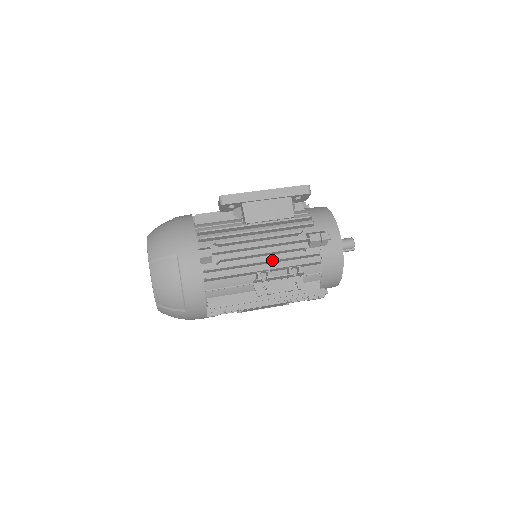
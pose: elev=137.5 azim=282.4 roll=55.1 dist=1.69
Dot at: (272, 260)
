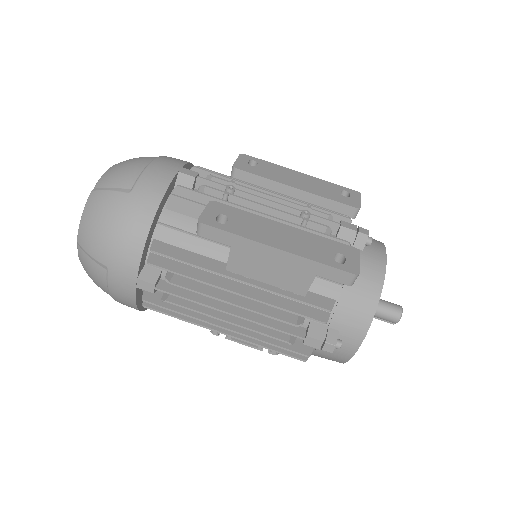
Dot at: (237, 333)
